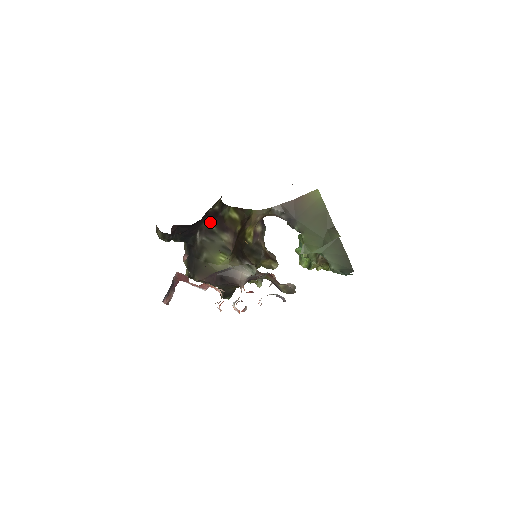
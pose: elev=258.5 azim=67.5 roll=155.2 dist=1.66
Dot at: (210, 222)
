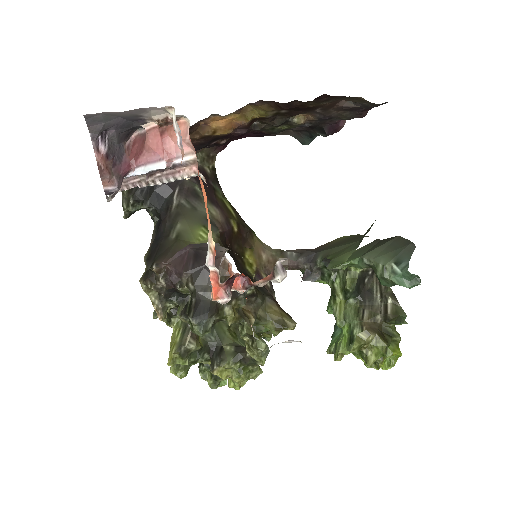
Dot at: (196, 181)
